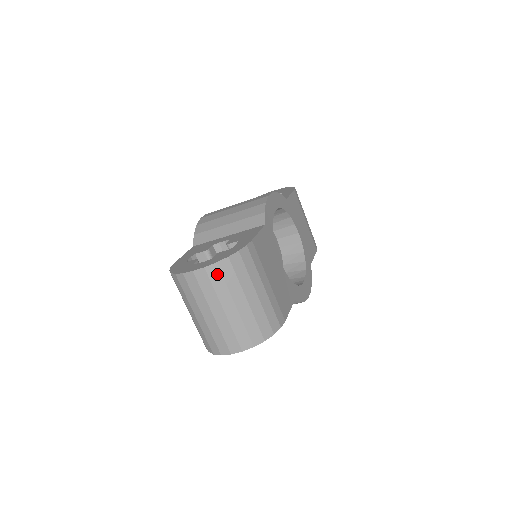
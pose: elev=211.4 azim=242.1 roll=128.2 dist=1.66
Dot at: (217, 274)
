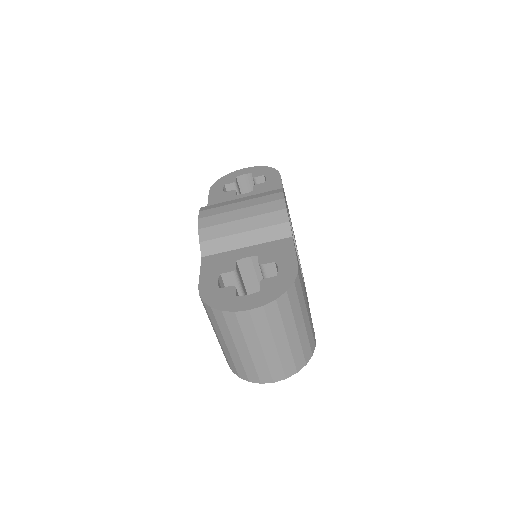
Dot at: (275, 311)
